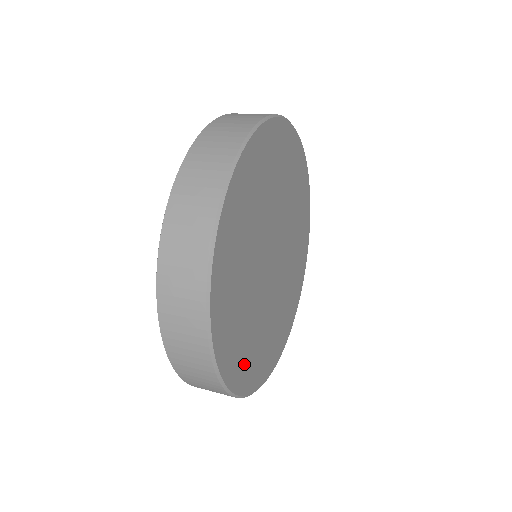
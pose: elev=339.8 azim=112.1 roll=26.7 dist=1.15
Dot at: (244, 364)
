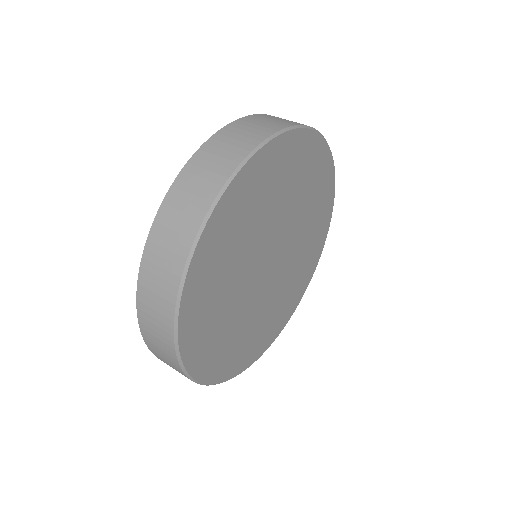
Dot at: (219, 358)
